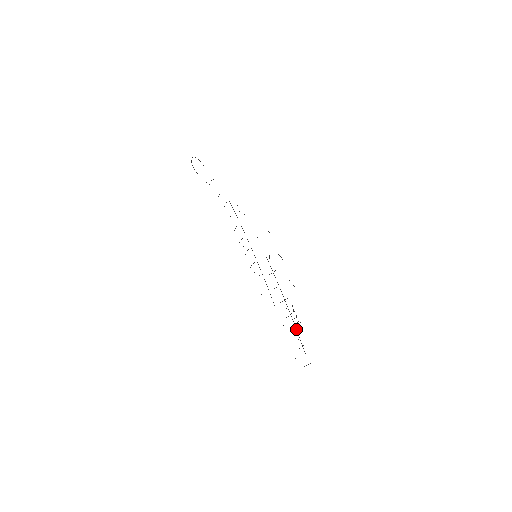
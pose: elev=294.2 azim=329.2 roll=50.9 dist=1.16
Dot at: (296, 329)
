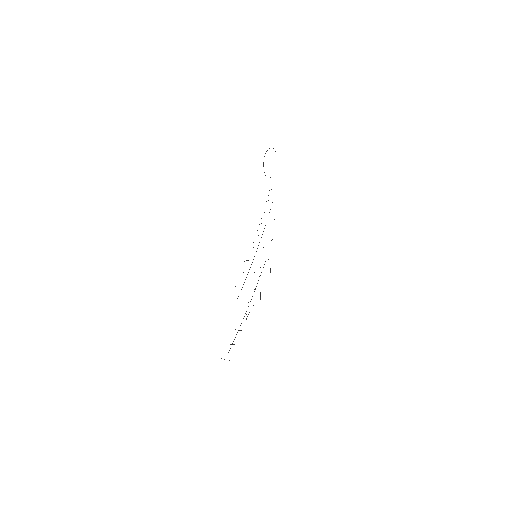
Dot at: occluded
